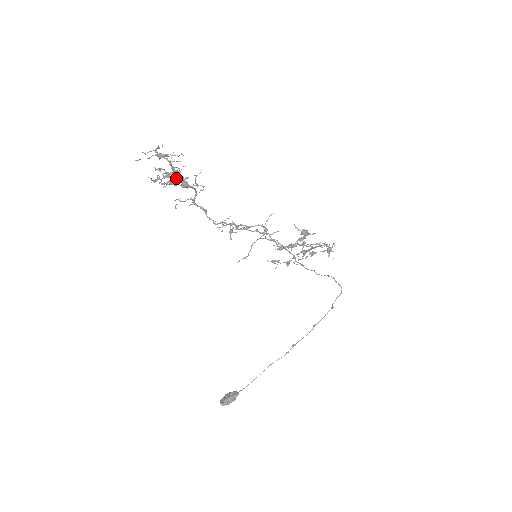
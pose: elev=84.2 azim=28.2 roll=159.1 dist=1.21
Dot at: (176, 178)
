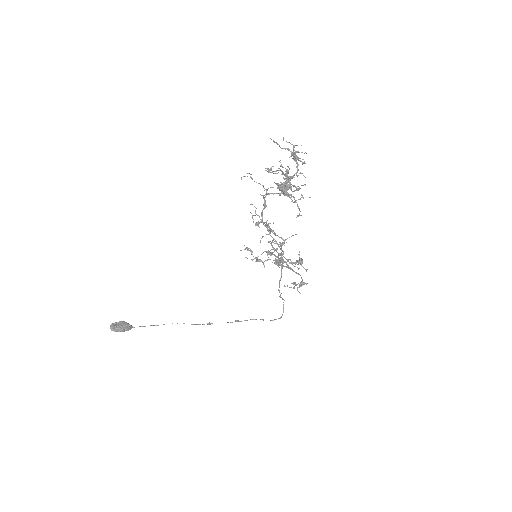
Dot at: occluded
